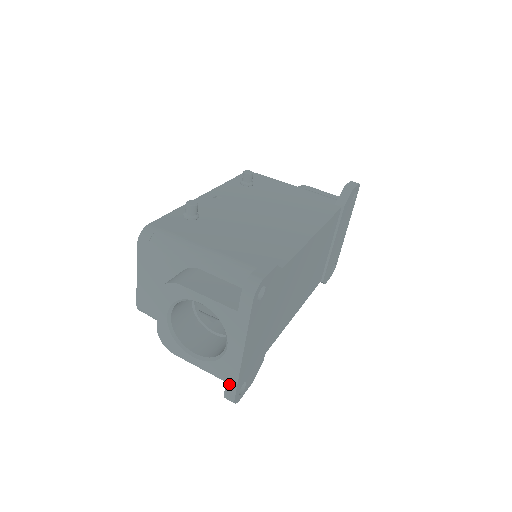
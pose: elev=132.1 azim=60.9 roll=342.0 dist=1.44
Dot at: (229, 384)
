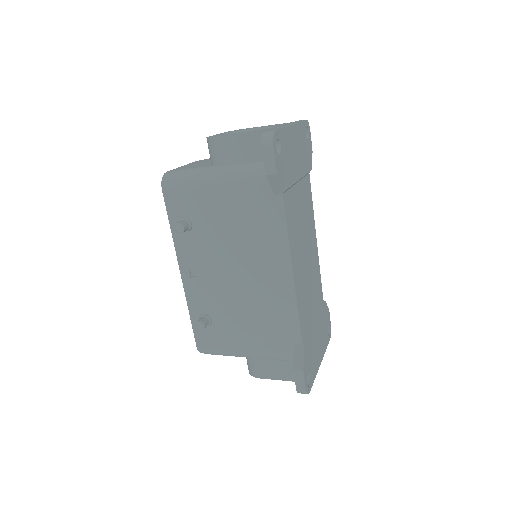
Dot at: occluded
